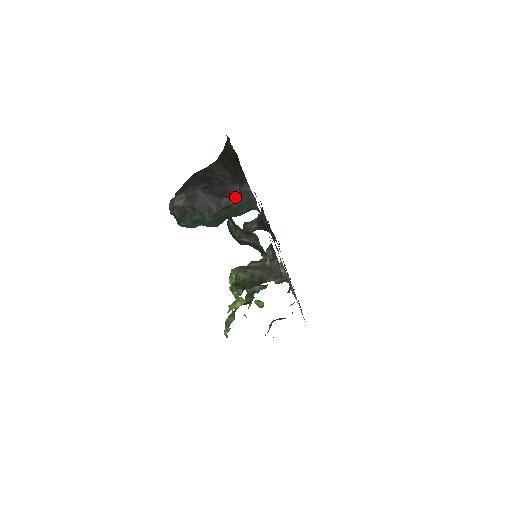
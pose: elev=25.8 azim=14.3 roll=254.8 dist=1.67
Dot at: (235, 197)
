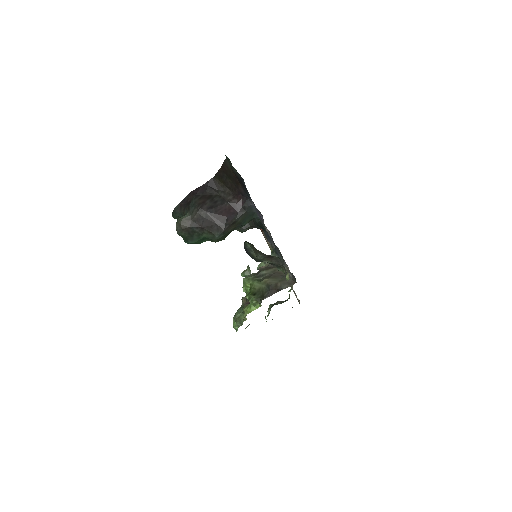
Dot at: (239, 213)
